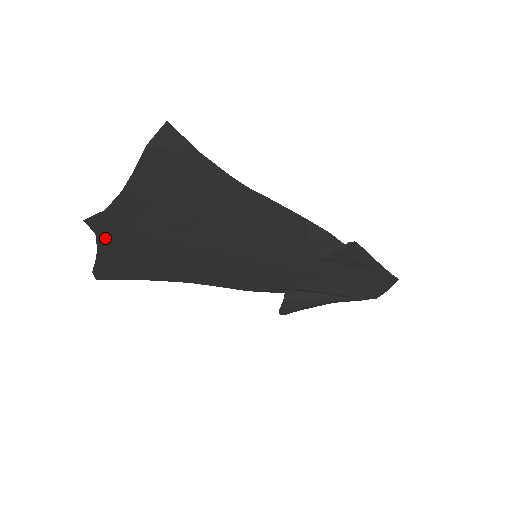
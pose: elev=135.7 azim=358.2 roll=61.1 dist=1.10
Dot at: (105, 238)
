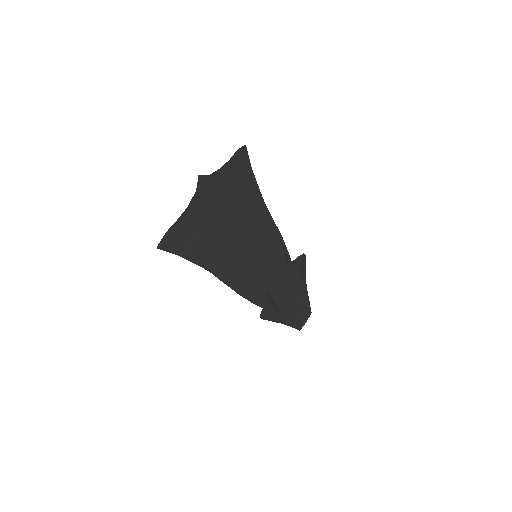
Dot at: (197, 198)
